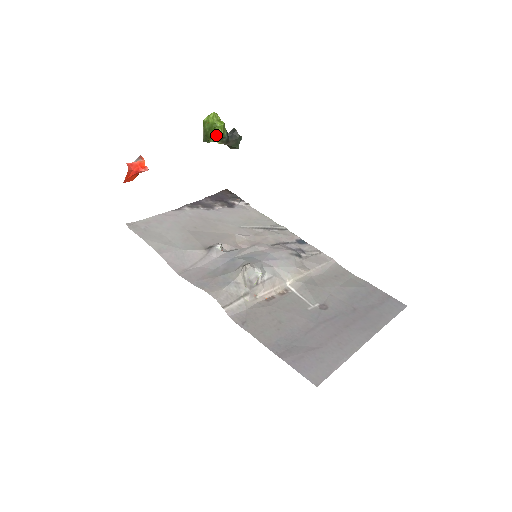
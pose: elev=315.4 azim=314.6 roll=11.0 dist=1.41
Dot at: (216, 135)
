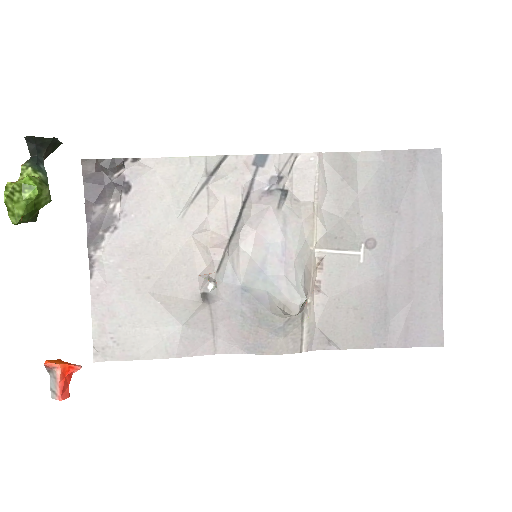
Dot at: (45, 203)
